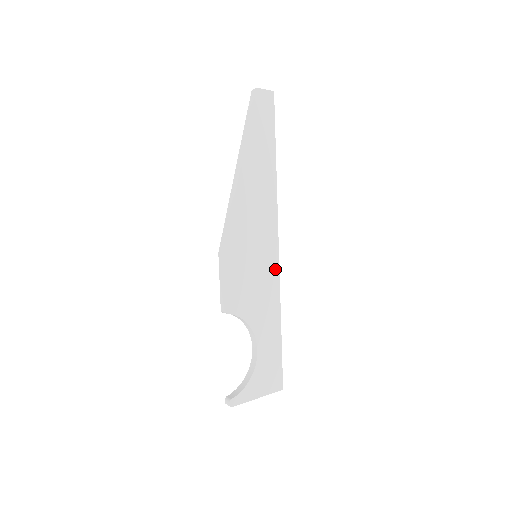
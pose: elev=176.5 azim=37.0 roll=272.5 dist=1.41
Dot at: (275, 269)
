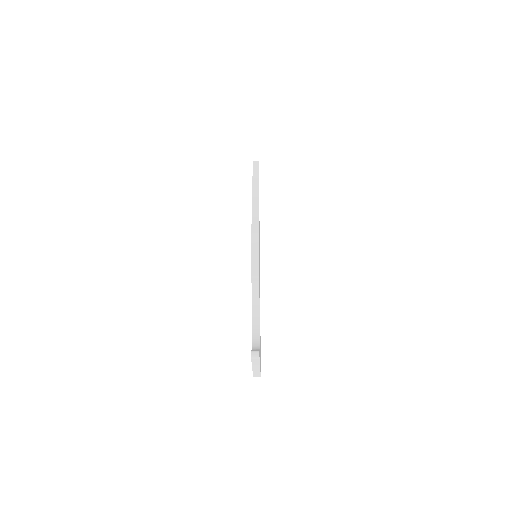
Dot at: occluded
